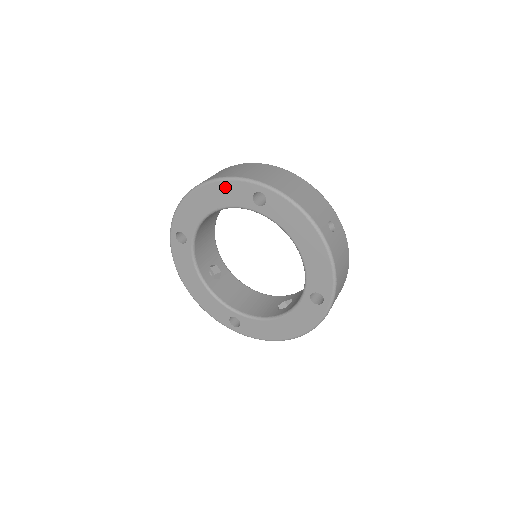
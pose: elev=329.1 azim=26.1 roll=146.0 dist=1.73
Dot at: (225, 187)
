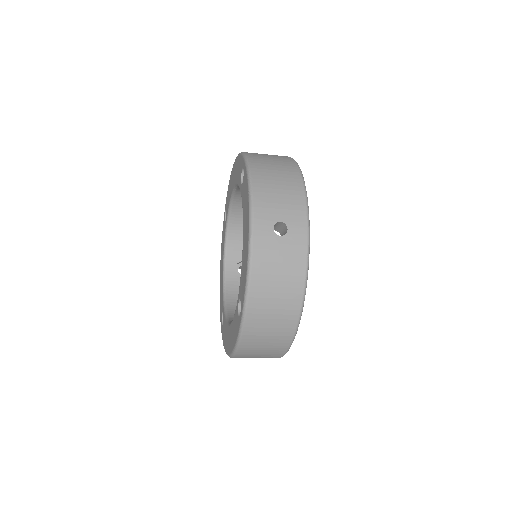
Dot at: (238, 162)
